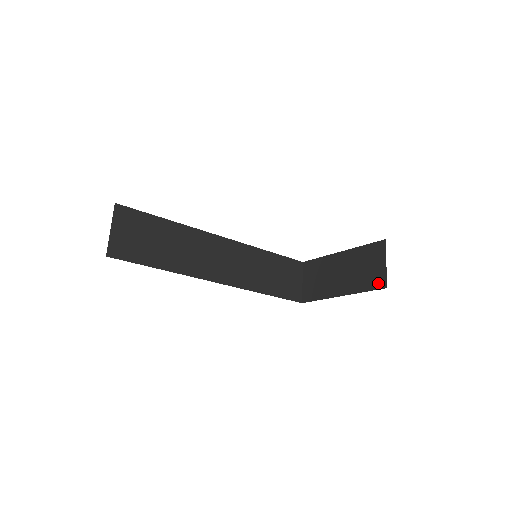
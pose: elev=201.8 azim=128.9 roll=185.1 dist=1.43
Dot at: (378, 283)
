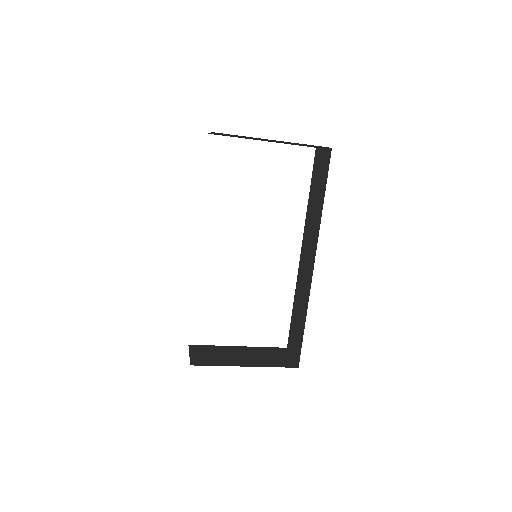
Dot at: (288, 364)
